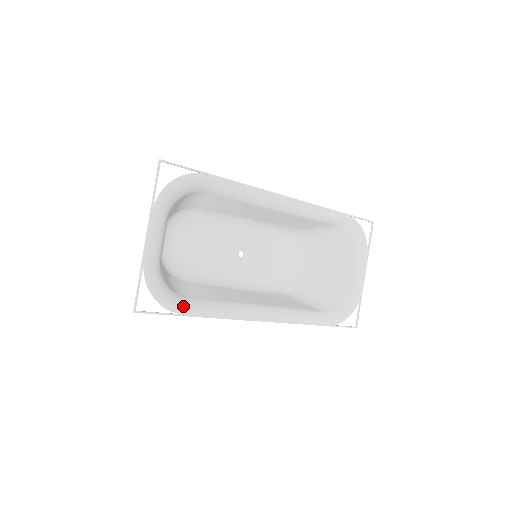
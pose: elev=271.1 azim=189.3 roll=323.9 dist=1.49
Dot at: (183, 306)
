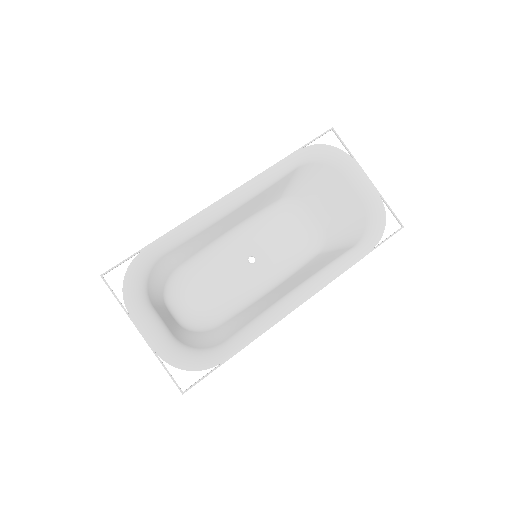
Dot at: (219, 355)
